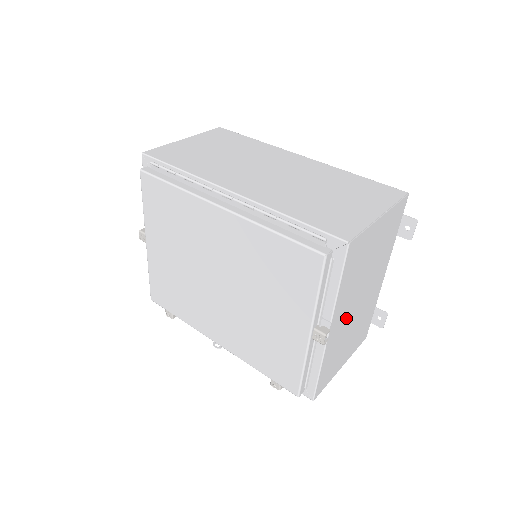
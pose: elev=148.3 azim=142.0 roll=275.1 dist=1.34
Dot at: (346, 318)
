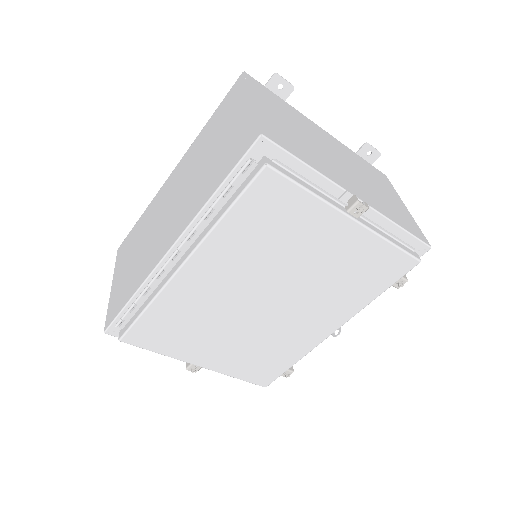
Dot at: (351, 178)
